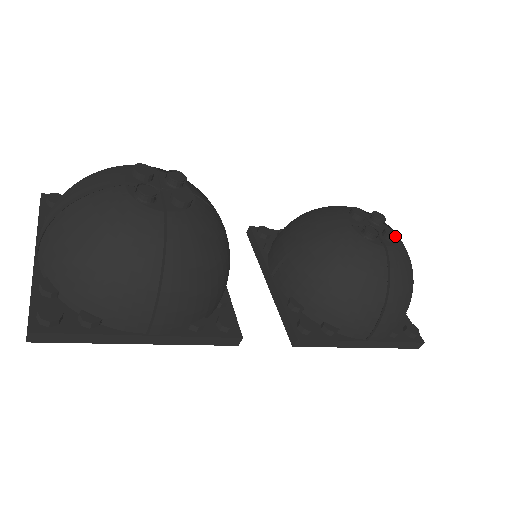
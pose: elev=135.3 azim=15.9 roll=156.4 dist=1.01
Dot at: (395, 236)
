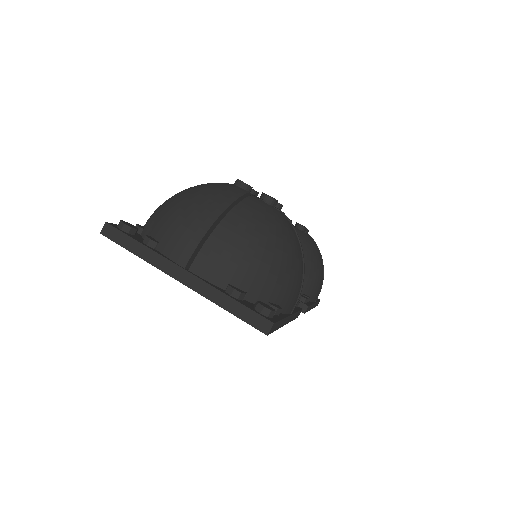
Dot at: (307, 229)
